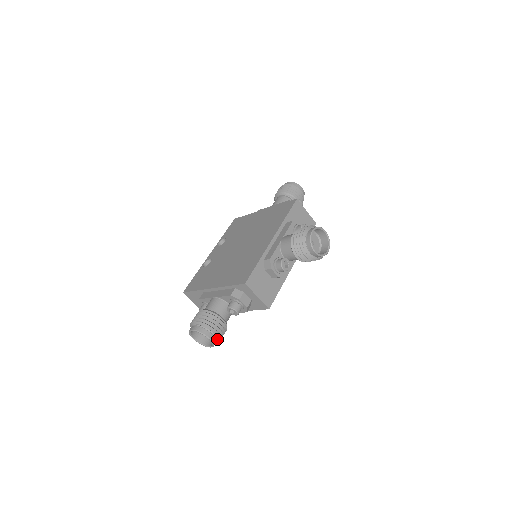
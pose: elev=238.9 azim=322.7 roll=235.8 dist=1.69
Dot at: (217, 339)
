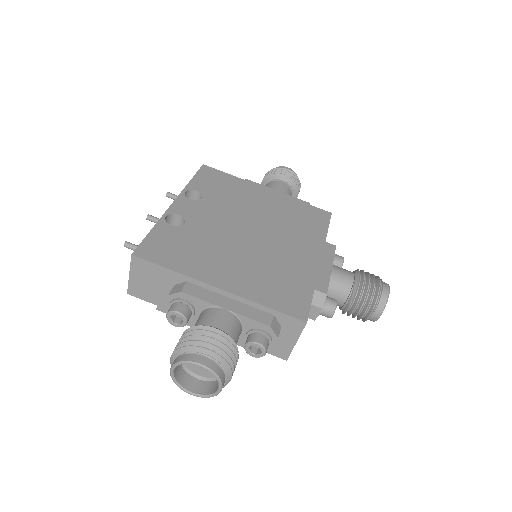
Dot at: occluded
